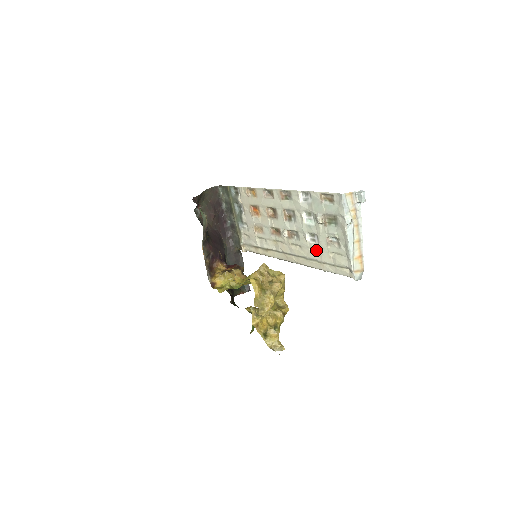
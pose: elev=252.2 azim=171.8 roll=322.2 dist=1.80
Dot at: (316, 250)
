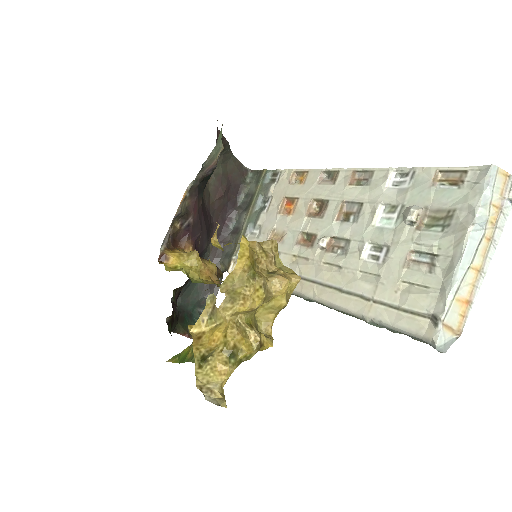
Dot at: (371, 276)
